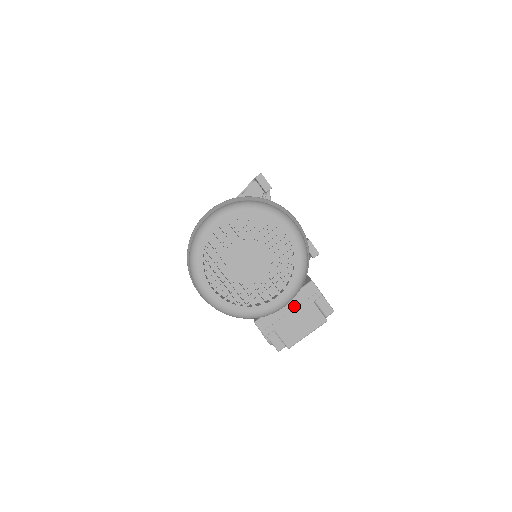
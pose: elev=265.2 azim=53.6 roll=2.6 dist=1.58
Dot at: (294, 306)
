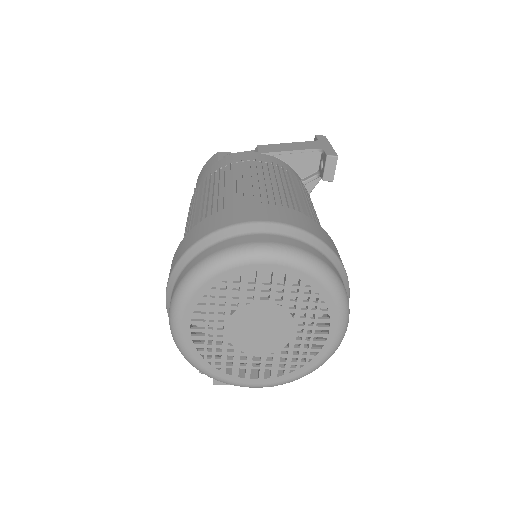
Dot at: occluded
